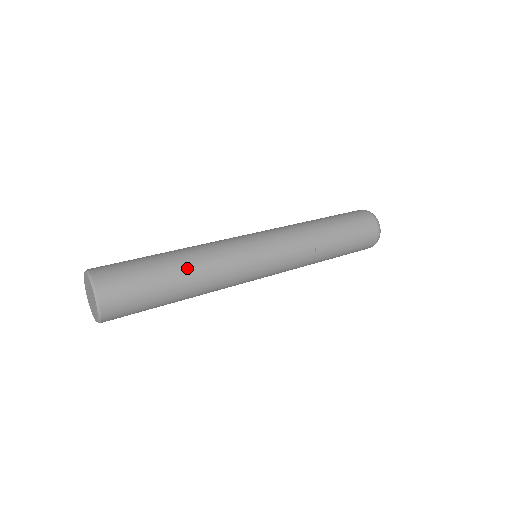
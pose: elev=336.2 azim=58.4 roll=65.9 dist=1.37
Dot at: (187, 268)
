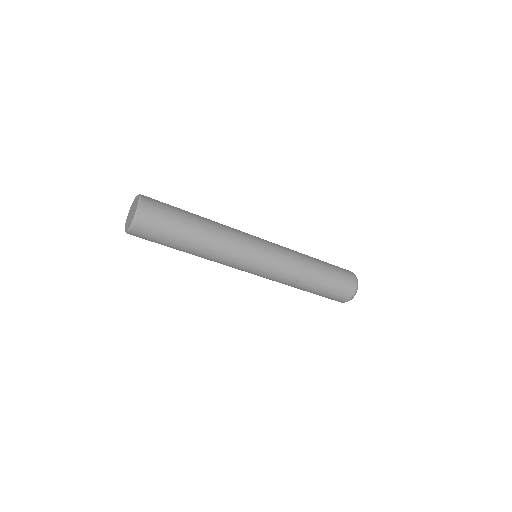
Dot at: (203, 217)
